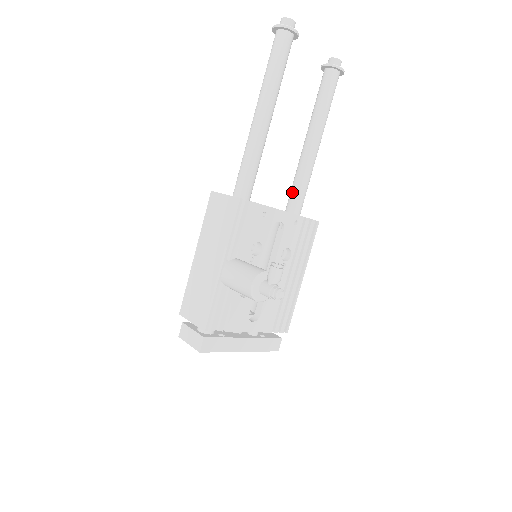
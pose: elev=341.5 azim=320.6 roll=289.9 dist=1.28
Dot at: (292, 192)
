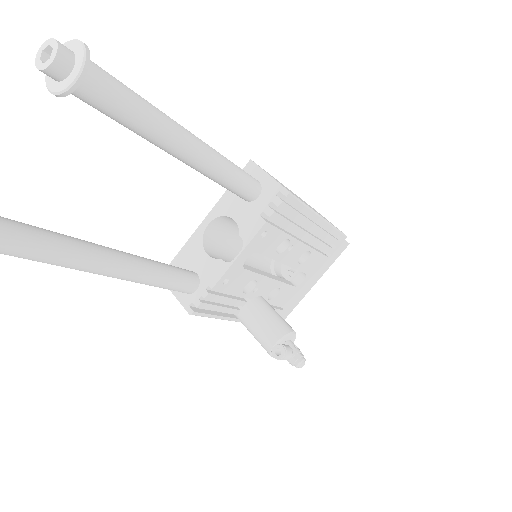
Dot at: occluded
